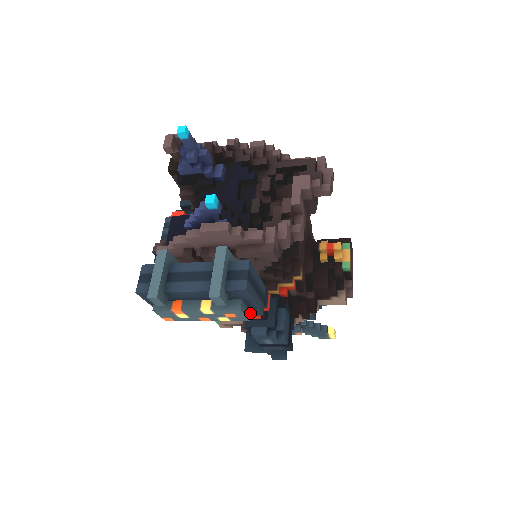
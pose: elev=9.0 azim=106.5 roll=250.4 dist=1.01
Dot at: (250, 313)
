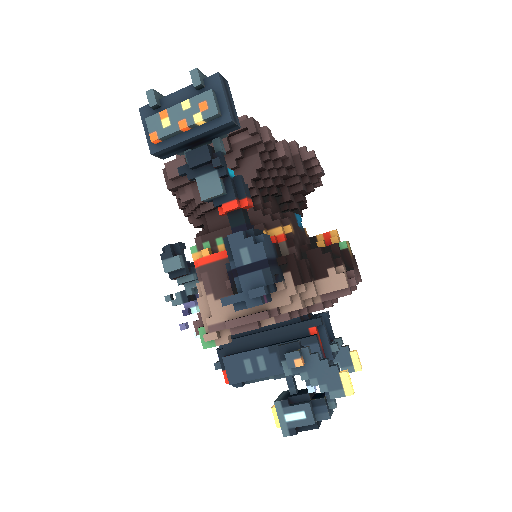
Dot at: (220, 115)
